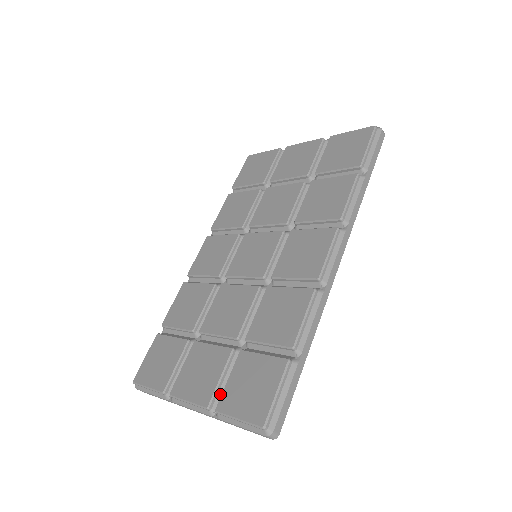
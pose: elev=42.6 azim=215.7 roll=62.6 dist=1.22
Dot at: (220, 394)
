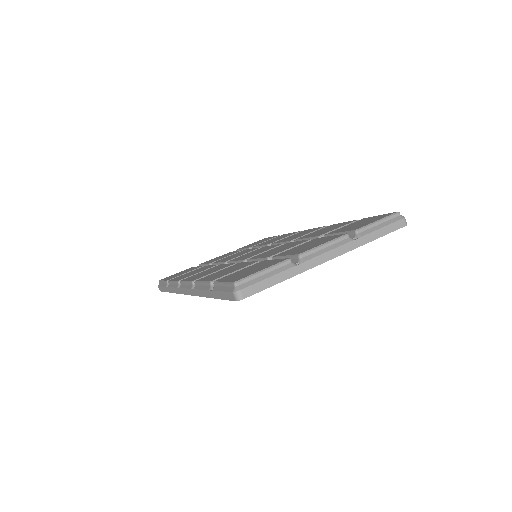
Dot at: occluded
